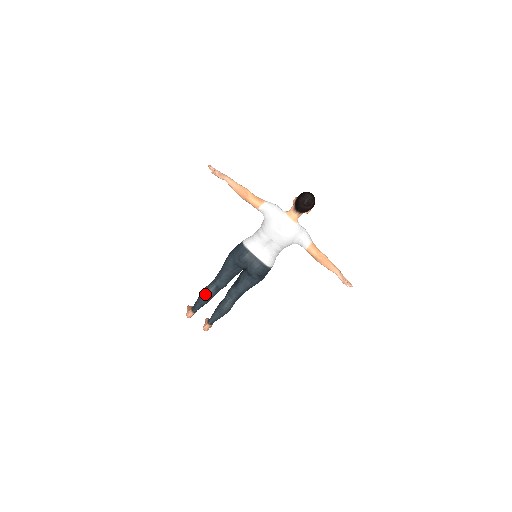
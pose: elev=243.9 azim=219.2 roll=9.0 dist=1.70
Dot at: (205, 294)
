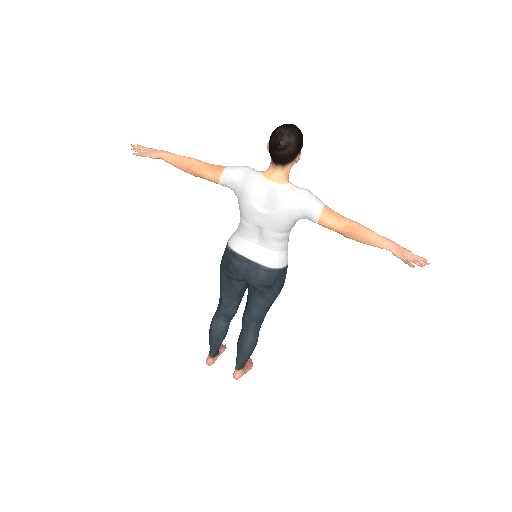
Dot at: (212, 330)
